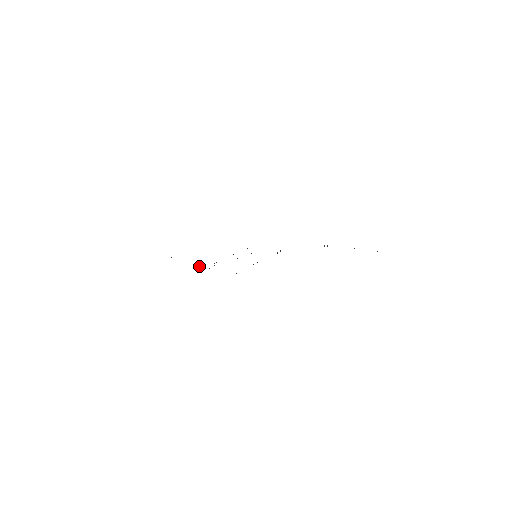
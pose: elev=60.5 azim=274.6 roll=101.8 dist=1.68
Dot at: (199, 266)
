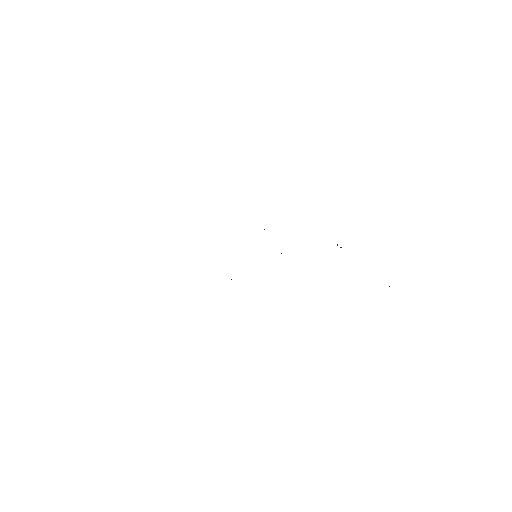
Dot at: occluded
